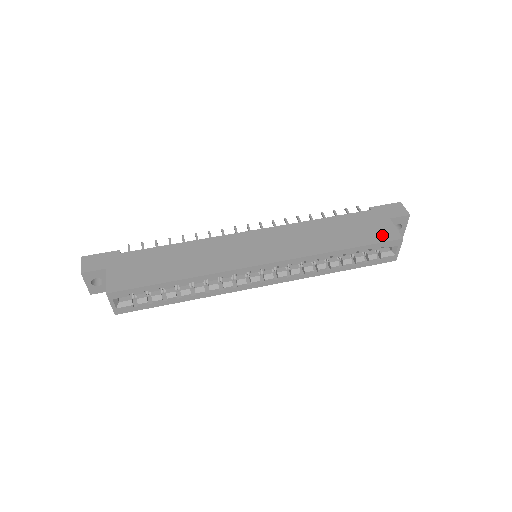
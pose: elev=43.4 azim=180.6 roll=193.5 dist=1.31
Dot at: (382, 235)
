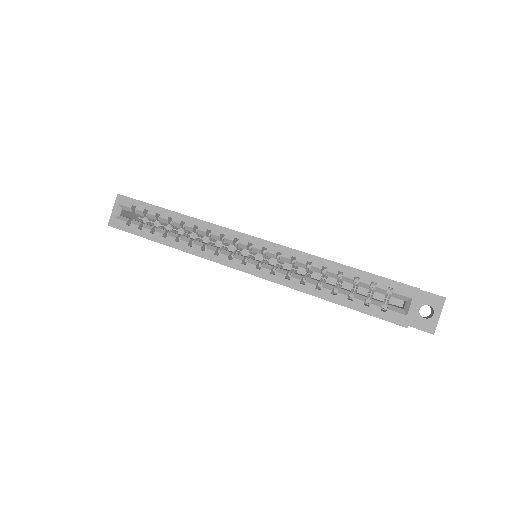
Dot at: occluded
